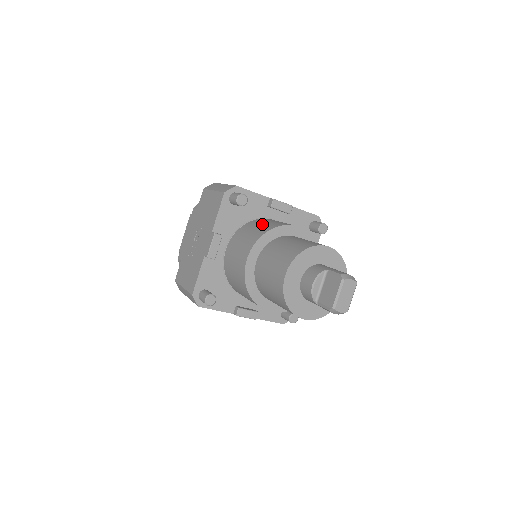
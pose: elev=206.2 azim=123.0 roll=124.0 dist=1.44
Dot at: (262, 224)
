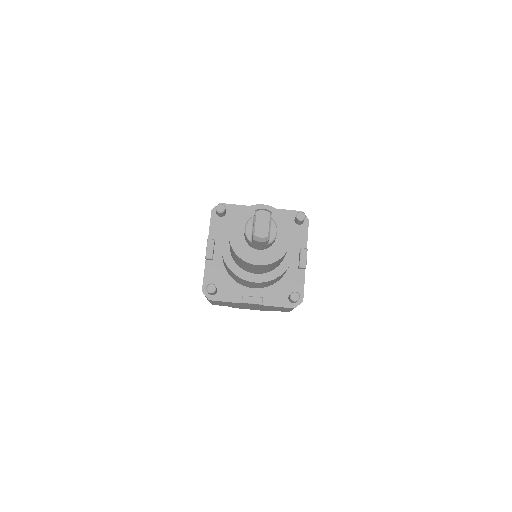
Dot at: occluded
